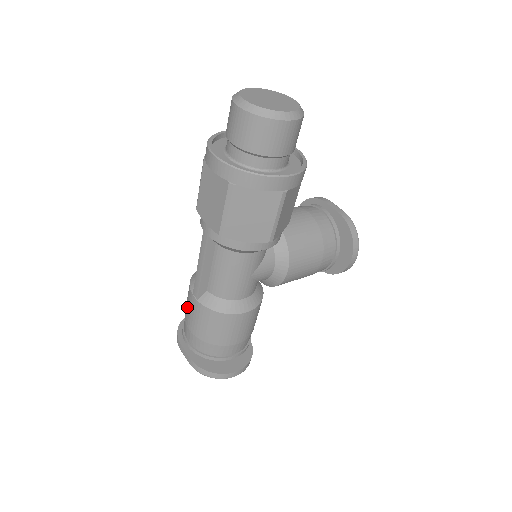
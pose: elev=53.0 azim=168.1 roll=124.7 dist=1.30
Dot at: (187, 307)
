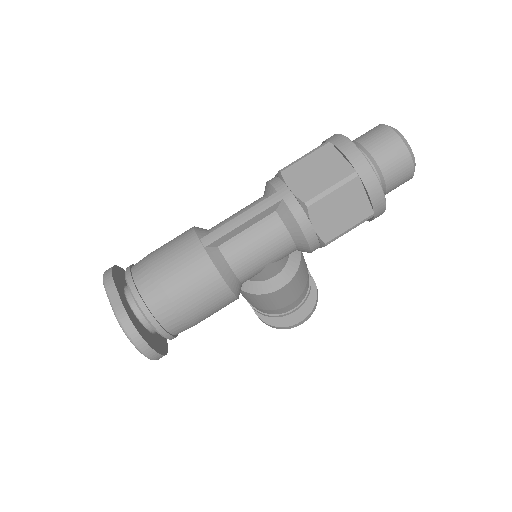
Dot at: (171, 250)
